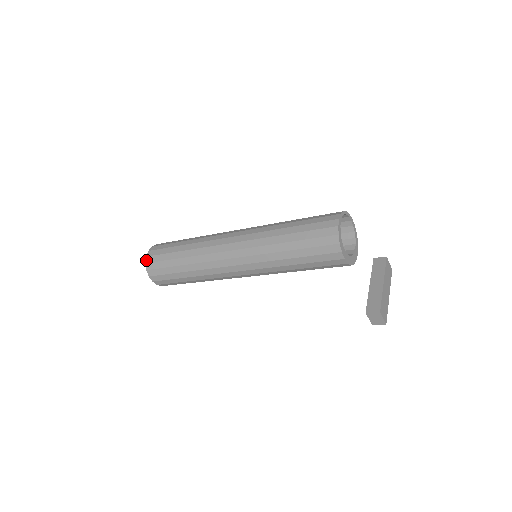
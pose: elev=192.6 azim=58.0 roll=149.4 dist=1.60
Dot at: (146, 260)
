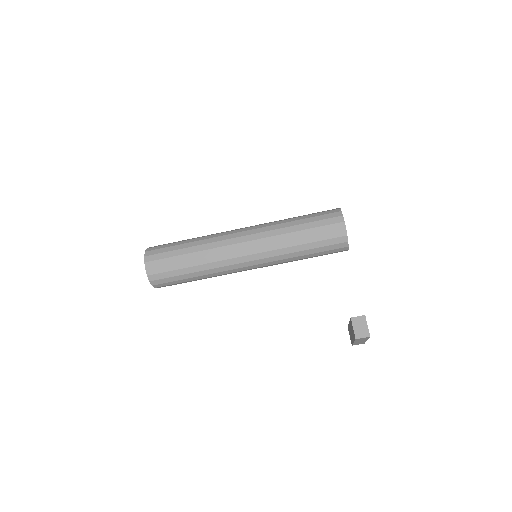
Dot at: (148, 248)
